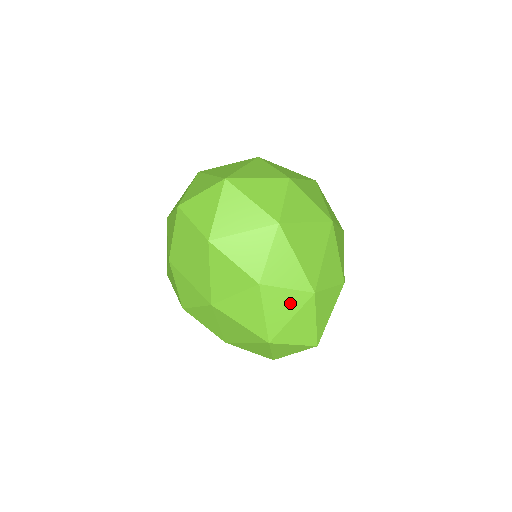
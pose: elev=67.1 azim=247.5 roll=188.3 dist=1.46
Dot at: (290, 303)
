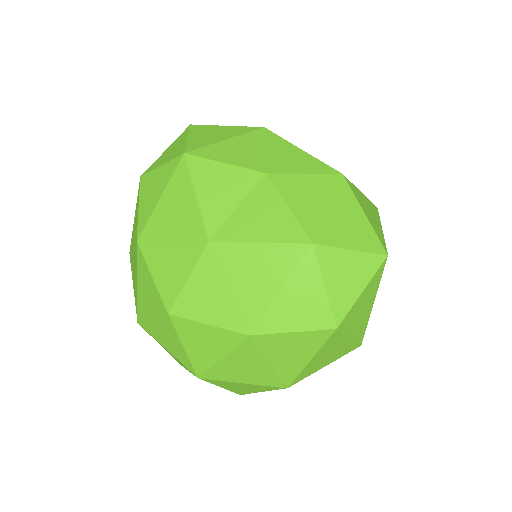
Dot at: (317, 189)
